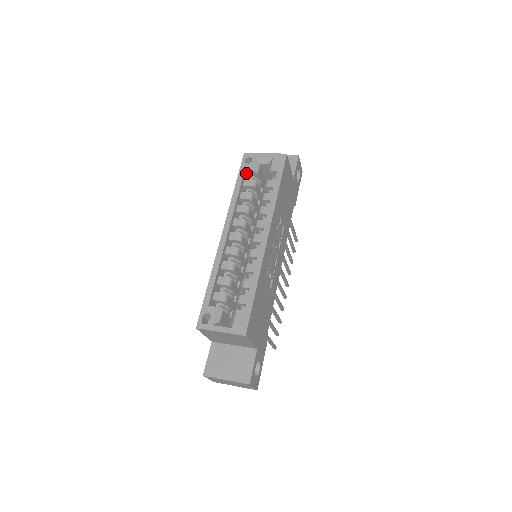
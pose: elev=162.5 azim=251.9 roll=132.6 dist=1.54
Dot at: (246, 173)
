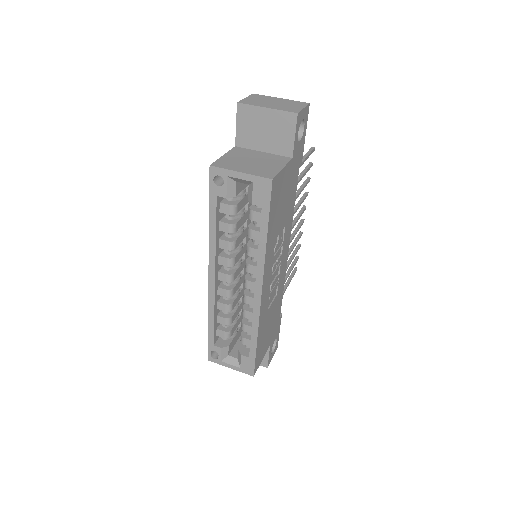
Dot at: occluded
